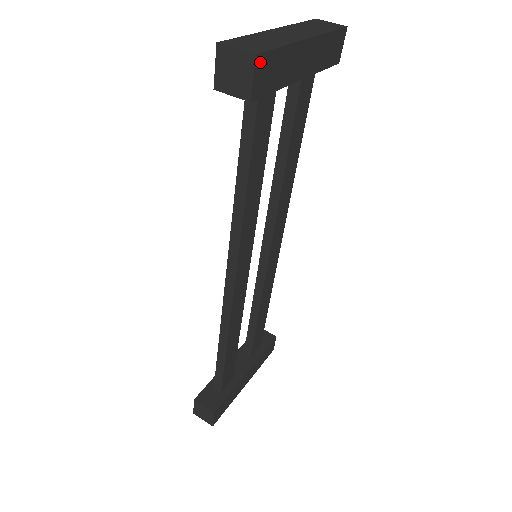
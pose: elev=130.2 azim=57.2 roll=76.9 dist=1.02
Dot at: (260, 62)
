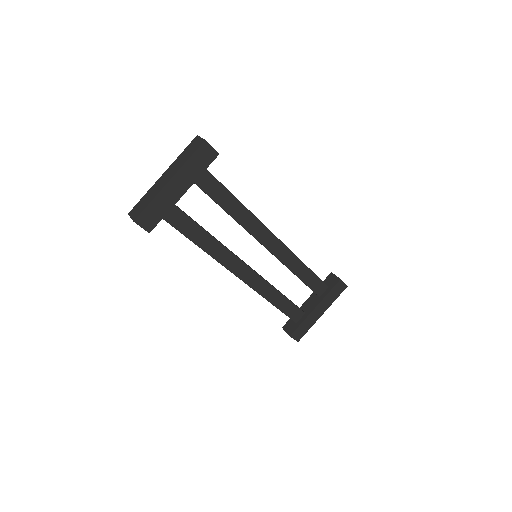
Dot at: (140, 220)
